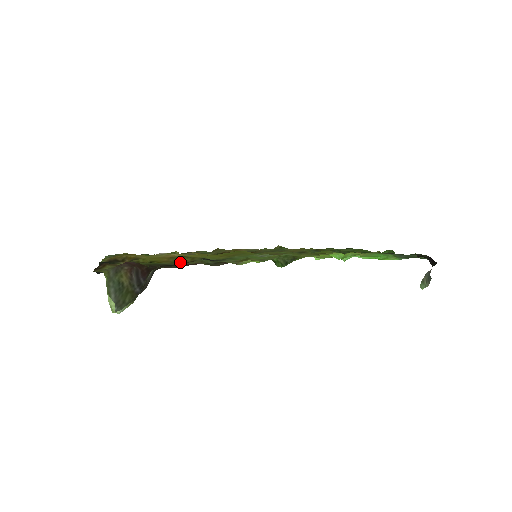
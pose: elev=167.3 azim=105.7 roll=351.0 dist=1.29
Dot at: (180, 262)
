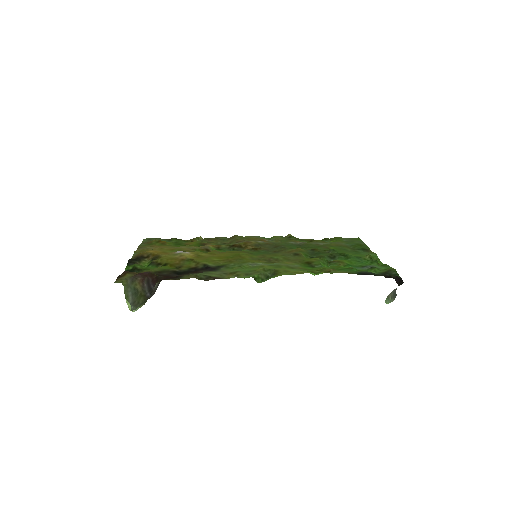
Dot at: (186, 267)
